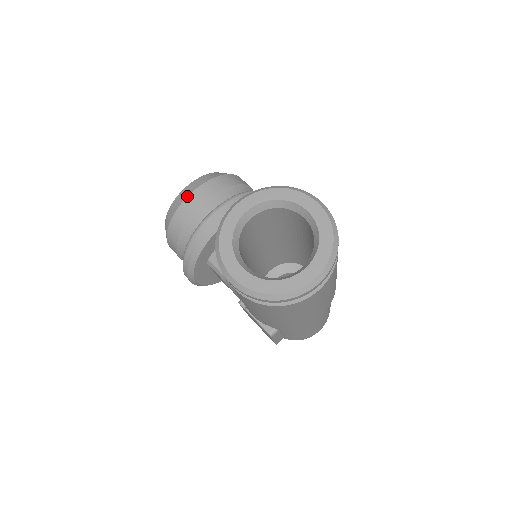
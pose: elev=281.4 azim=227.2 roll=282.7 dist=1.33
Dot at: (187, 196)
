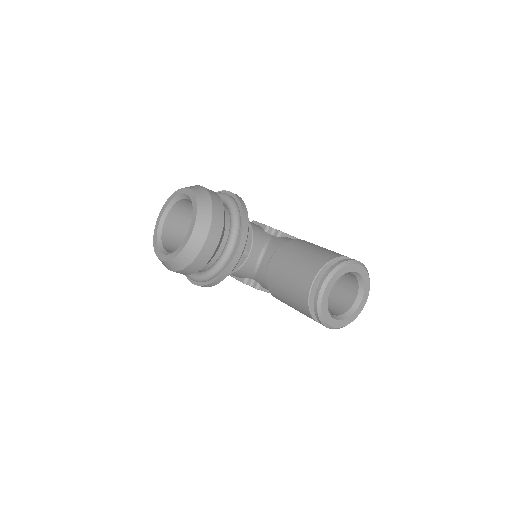
Dot at: (203, 246)
